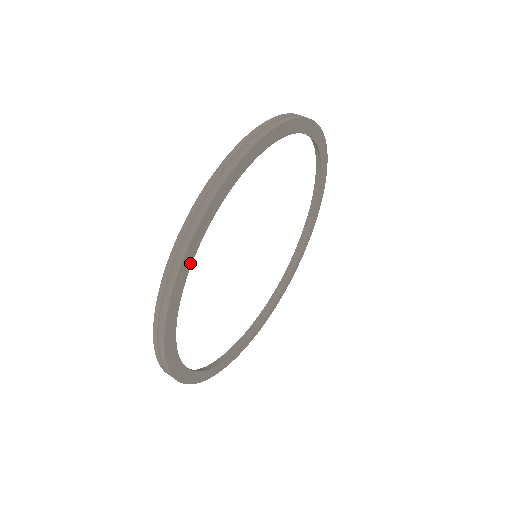
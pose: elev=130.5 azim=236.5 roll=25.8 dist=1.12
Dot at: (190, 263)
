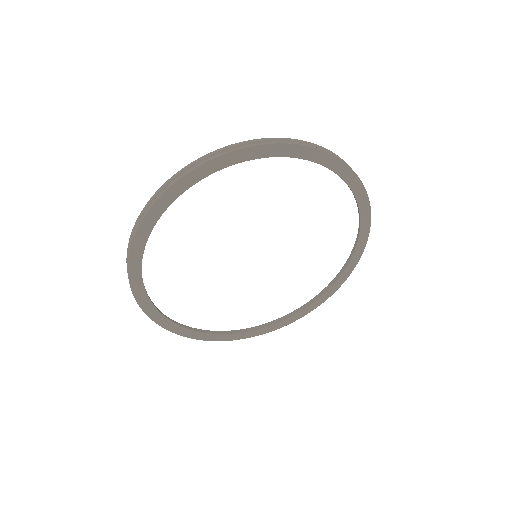
Dot at: (242, 160)
